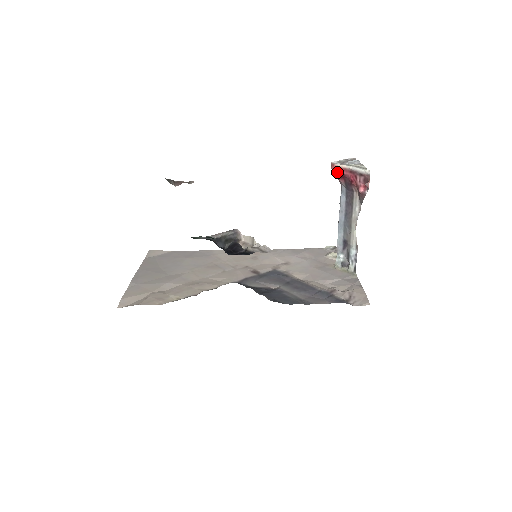
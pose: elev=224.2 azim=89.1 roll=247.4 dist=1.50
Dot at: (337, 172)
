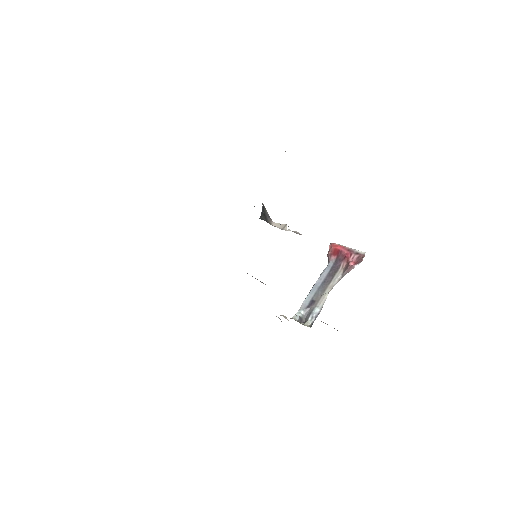
Dot at: (336, 247)
